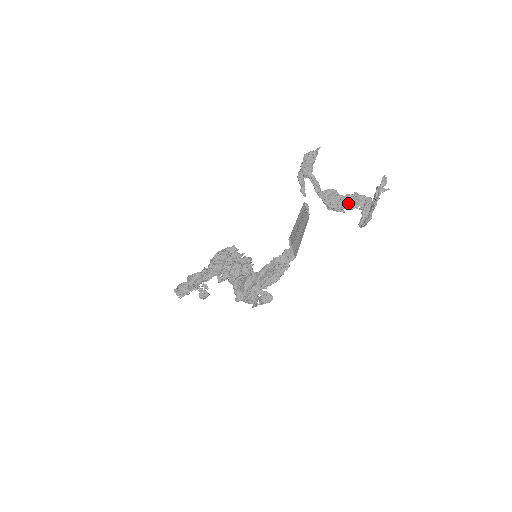
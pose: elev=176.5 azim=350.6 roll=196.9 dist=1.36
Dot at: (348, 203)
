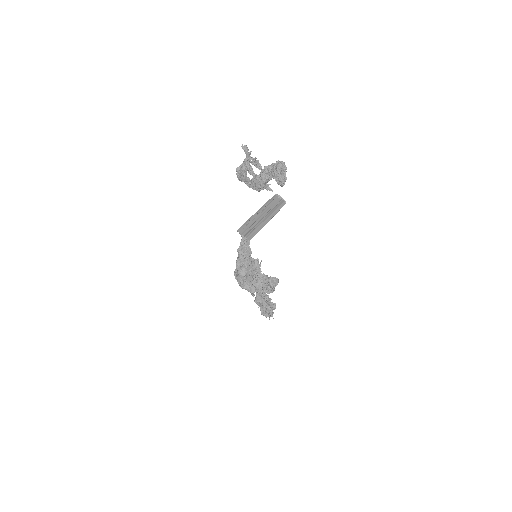
Dot at: (264, 177)
